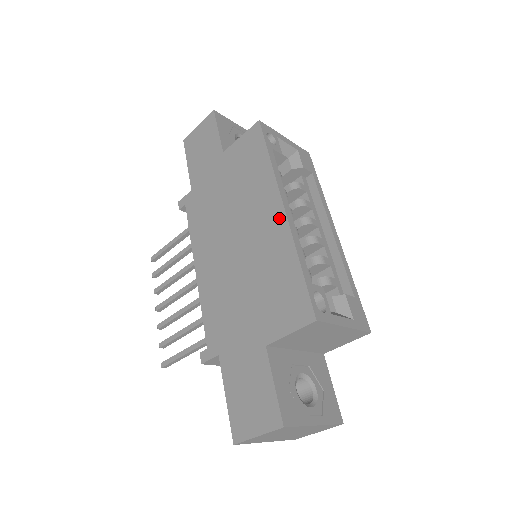
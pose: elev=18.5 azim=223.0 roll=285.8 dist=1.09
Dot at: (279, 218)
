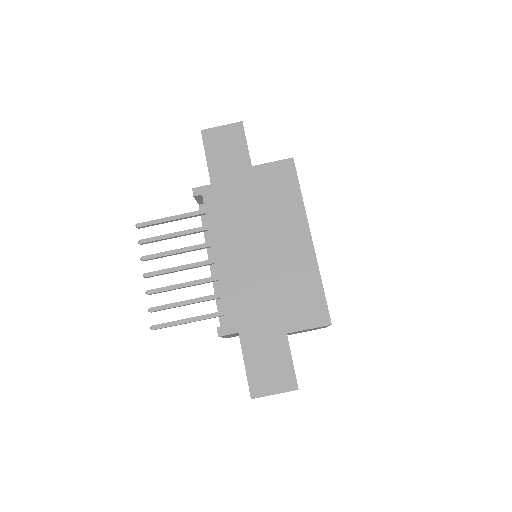
Dot at: (307, 244)
